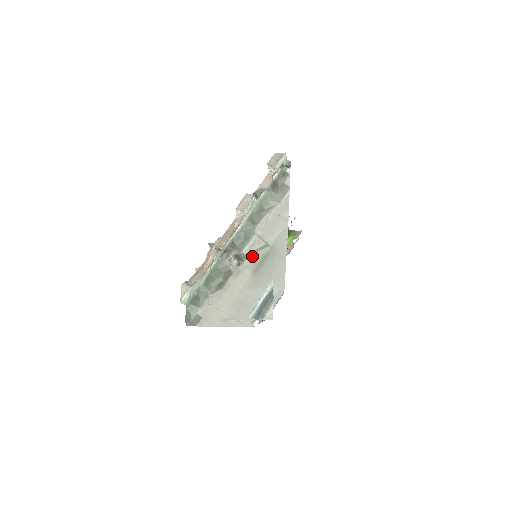
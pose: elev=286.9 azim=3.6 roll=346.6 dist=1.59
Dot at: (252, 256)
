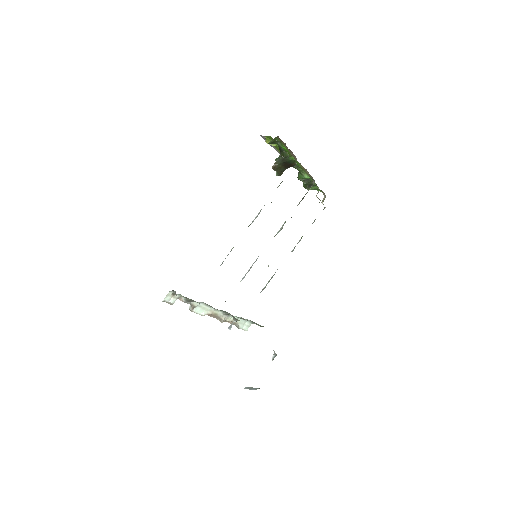
Dot at: occluded
